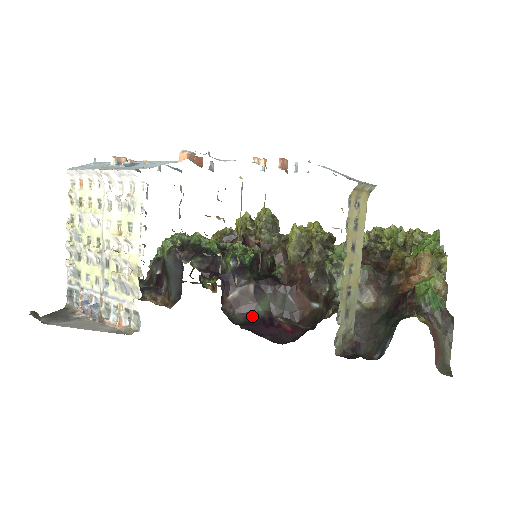
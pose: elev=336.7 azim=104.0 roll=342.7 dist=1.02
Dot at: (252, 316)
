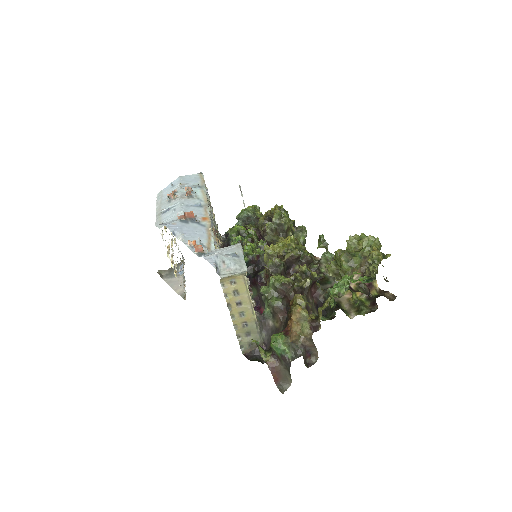
Dot at: occluded
